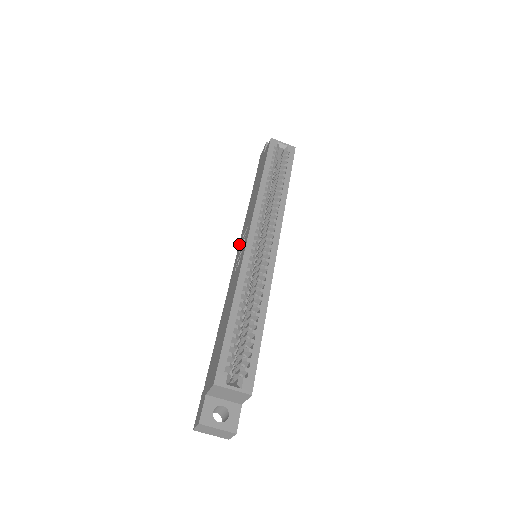
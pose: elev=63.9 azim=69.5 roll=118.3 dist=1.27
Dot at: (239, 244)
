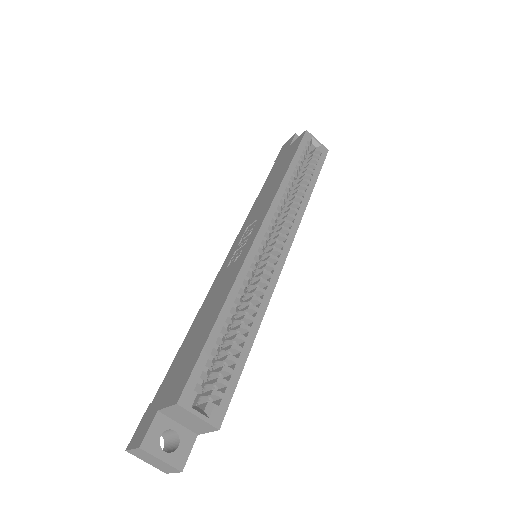
Dot at: (238, 235)
